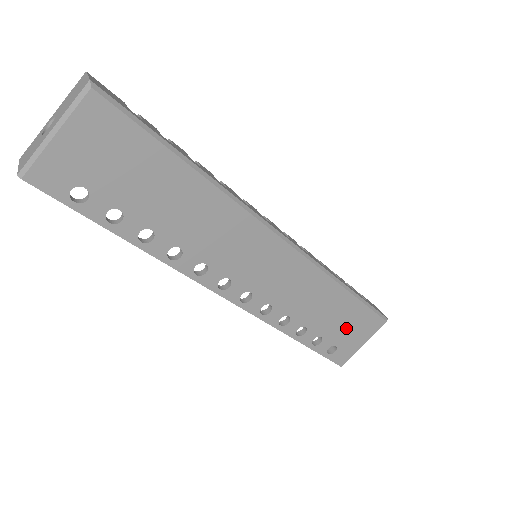
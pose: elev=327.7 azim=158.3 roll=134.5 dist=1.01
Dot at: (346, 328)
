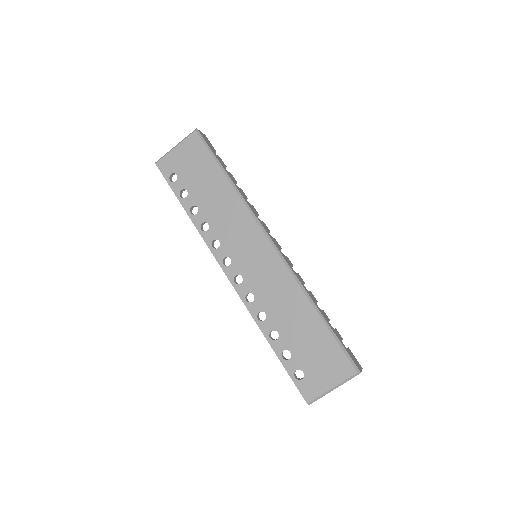
Dot at: (315, 356)
